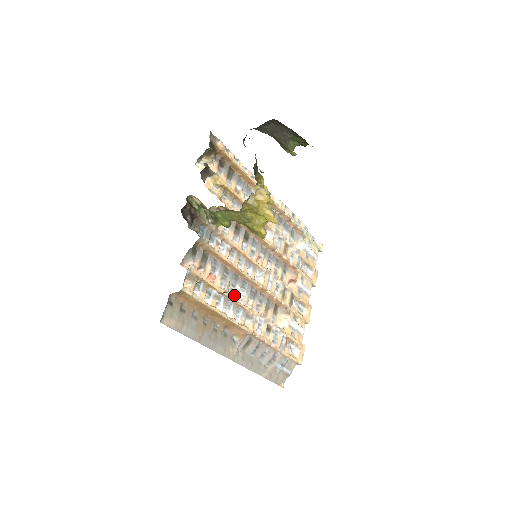
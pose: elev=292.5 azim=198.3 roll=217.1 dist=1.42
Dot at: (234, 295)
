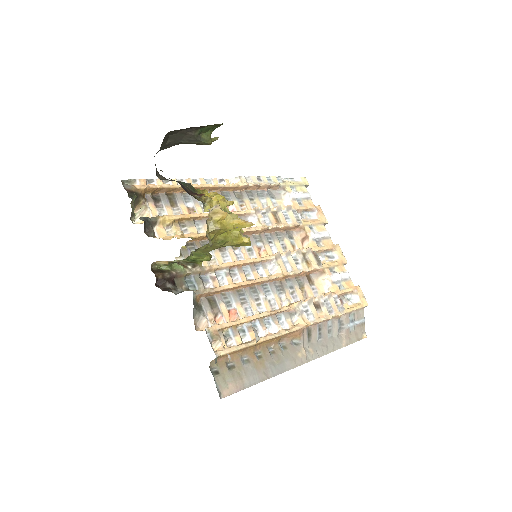
Dot at: (264, 307)
